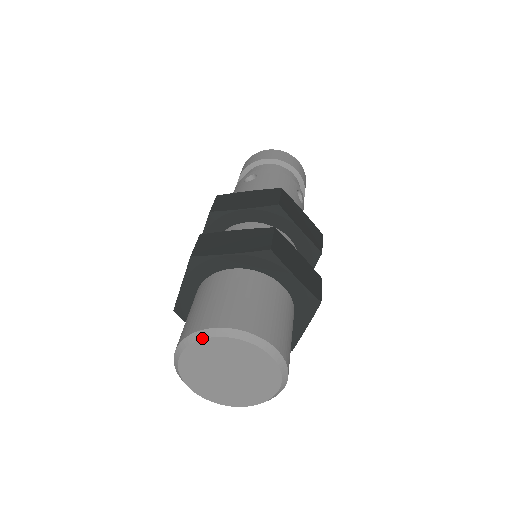
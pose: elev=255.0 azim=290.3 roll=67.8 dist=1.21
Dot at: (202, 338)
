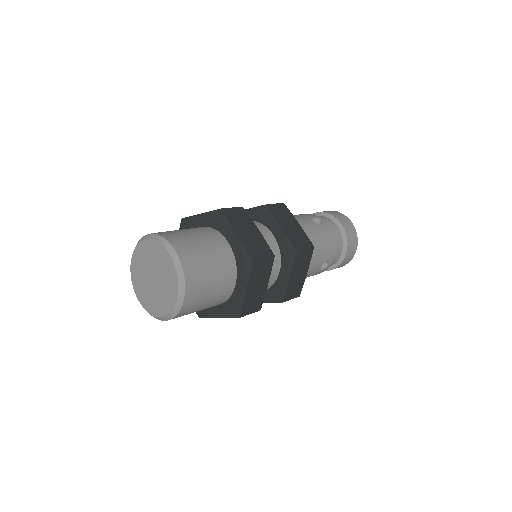
Dot at: (165, 246)
